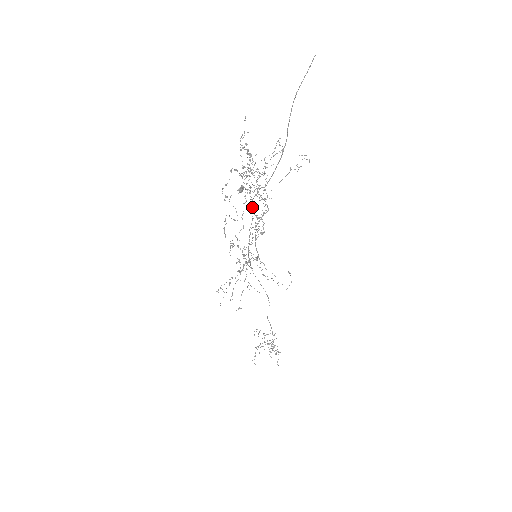
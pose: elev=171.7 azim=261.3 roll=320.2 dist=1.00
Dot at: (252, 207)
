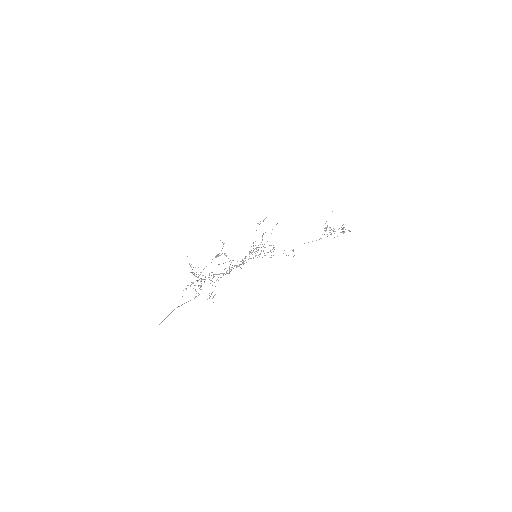
Dot at: occluded
